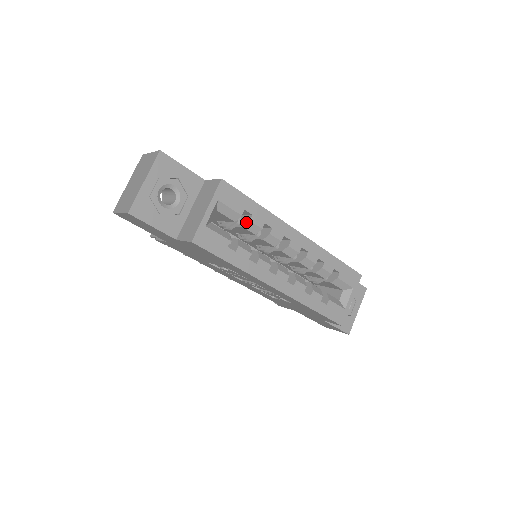
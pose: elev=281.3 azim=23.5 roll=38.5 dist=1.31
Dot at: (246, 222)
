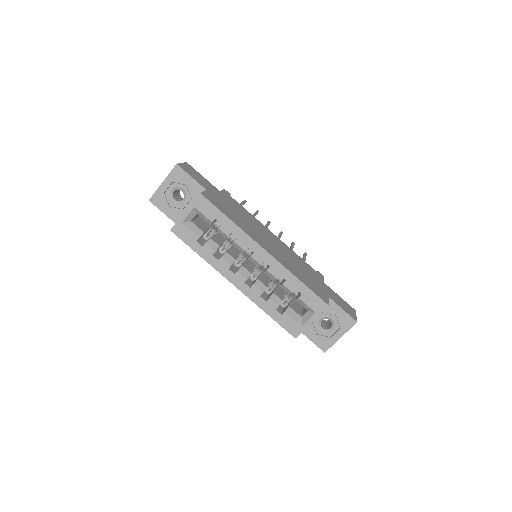
Dot at: (218, 228)
